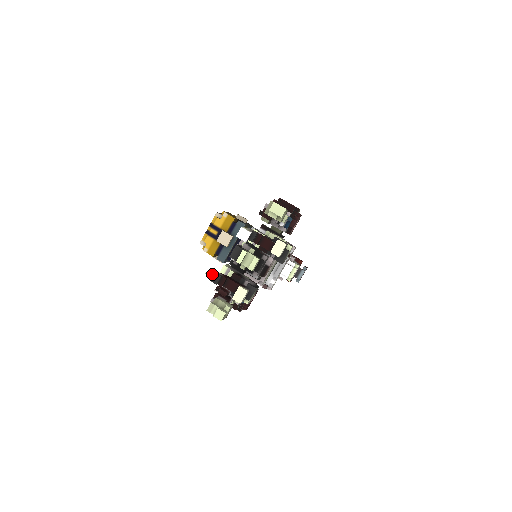
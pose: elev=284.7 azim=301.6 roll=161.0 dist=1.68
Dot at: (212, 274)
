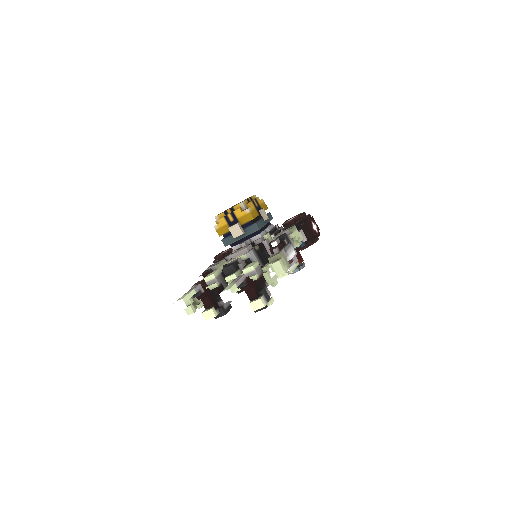
Dot at: (191, 296)
